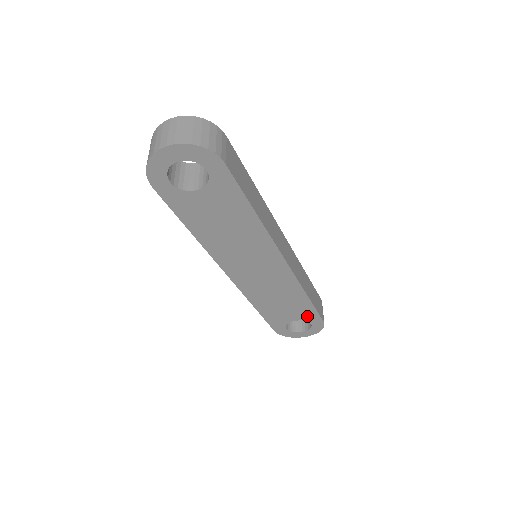
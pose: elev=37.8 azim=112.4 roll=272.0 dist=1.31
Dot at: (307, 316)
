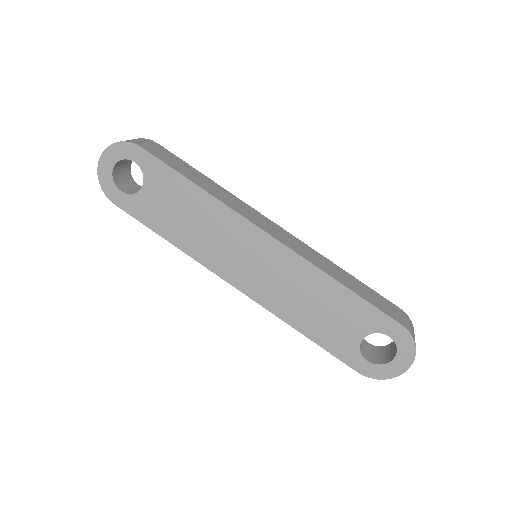
Dot at: (370, 322)
